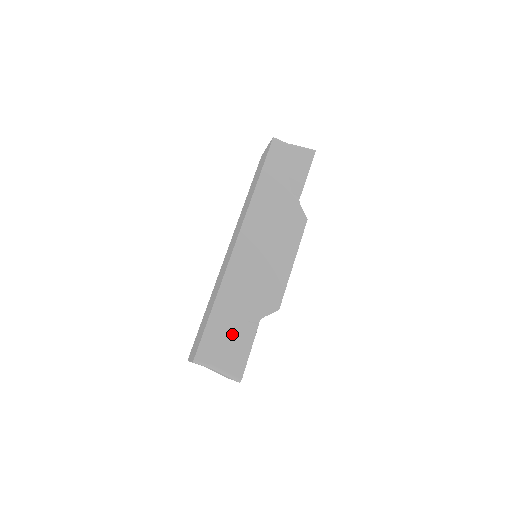
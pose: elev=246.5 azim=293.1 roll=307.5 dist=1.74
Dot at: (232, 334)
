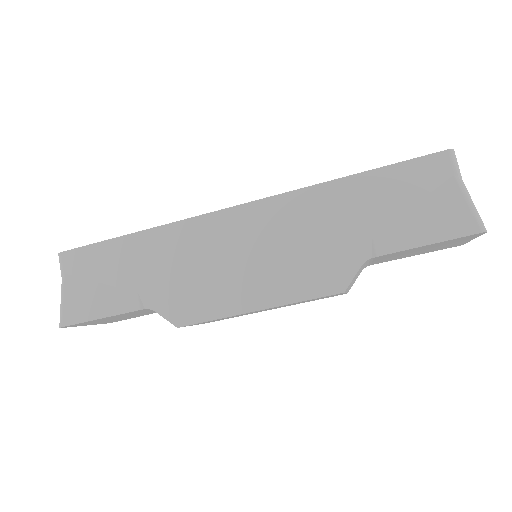
Dot at: (111, 281)
